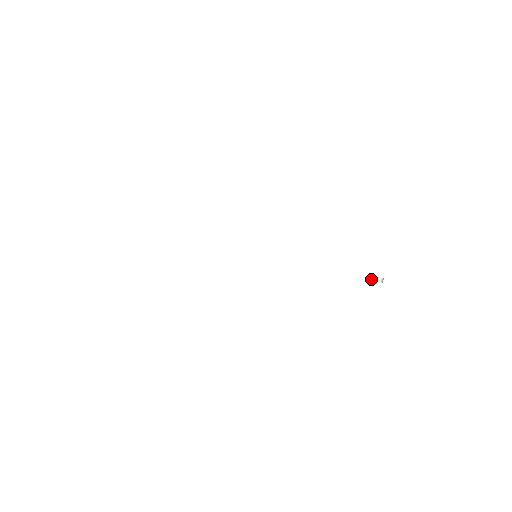
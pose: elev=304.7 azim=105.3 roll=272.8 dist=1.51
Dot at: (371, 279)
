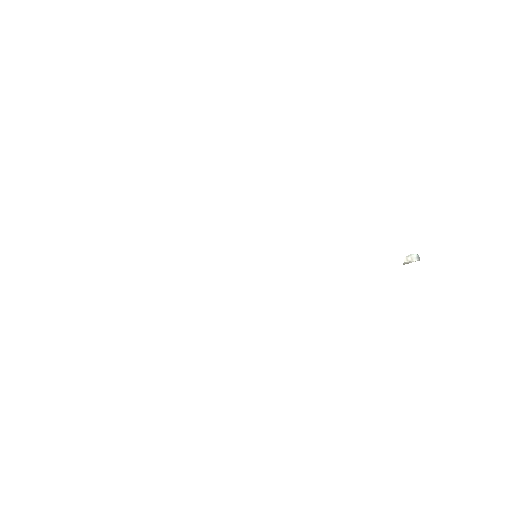
Dot at: (404, 259)
